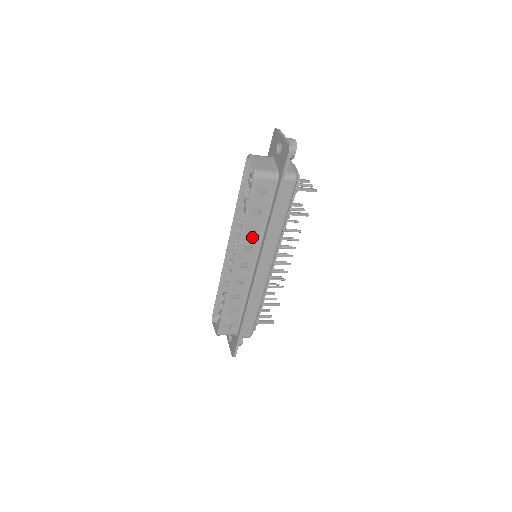
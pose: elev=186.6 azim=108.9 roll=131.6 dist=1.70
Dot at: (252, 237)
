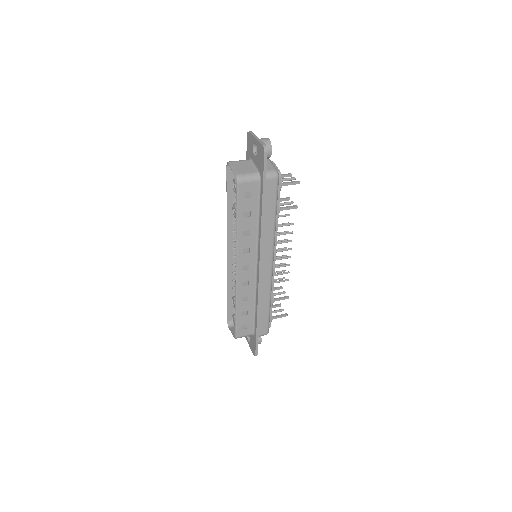
Dot at: (248, 239)
